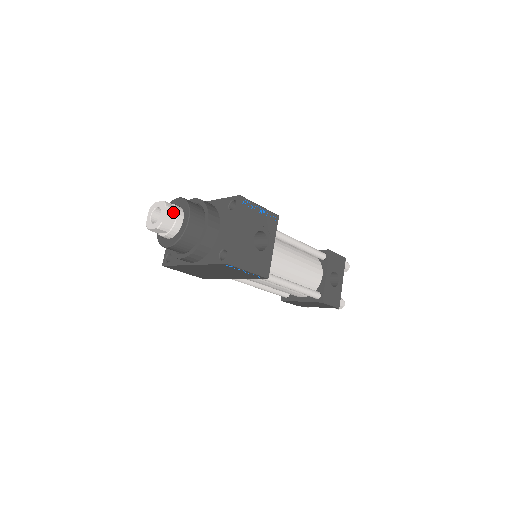
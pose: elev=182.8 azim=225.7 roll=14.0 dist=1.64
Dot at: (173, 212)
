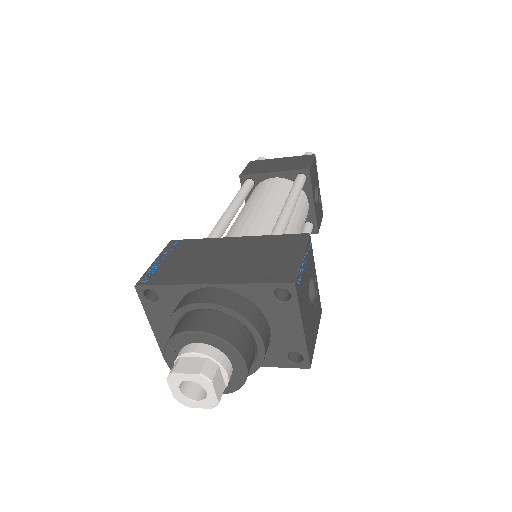
Dot at: (218, 373)
